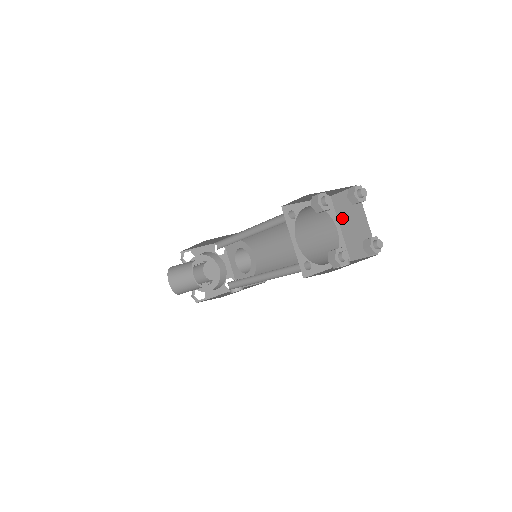
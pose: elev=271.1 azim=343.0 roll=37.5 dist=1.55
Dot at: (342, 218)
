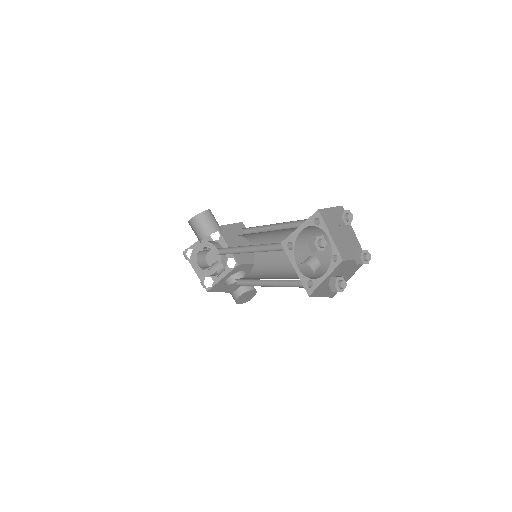
Dot at: (335, 273)
